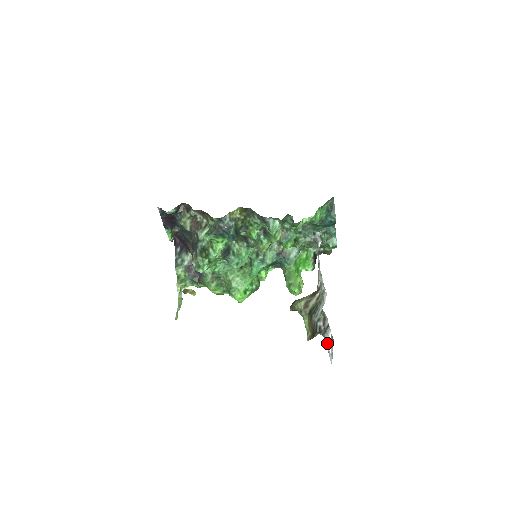
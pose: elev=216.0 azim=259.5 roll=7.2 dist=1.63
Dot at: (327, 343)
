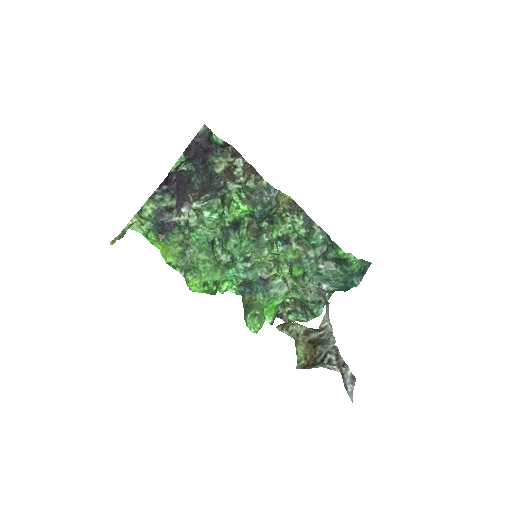
Dot at: (347, 377)
